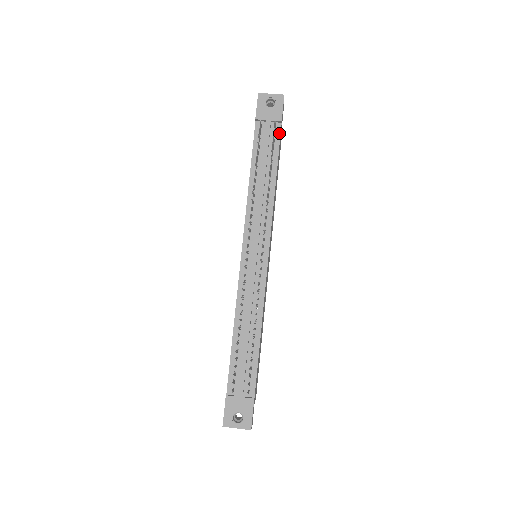
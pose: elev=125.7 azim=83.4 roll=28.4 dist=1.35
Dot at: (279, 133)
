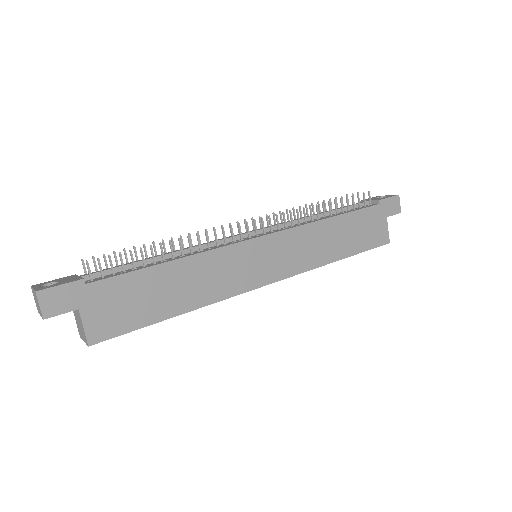
Dot at: (370, 206)
